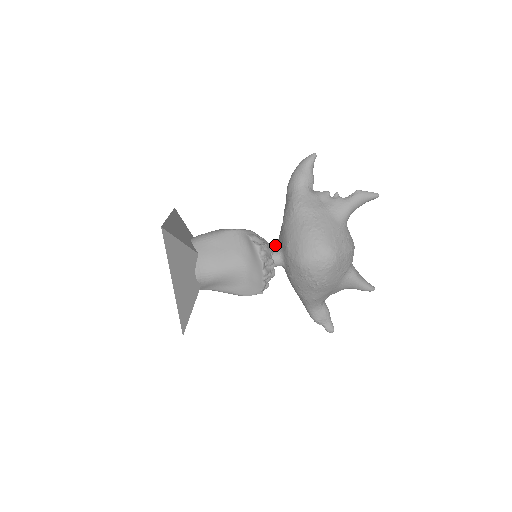
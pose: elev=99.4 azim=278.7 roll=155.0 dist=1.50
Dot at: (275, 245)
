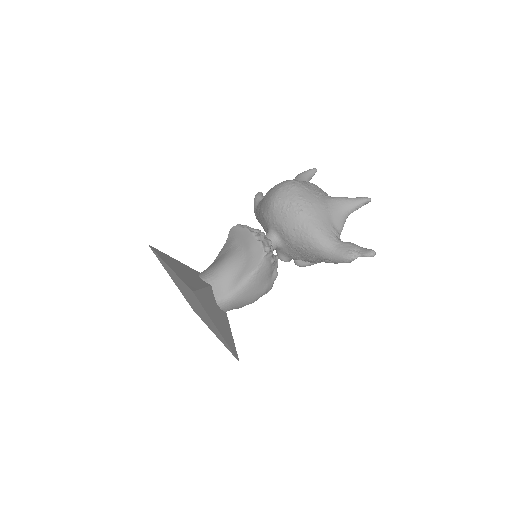
Dot at: occluded
